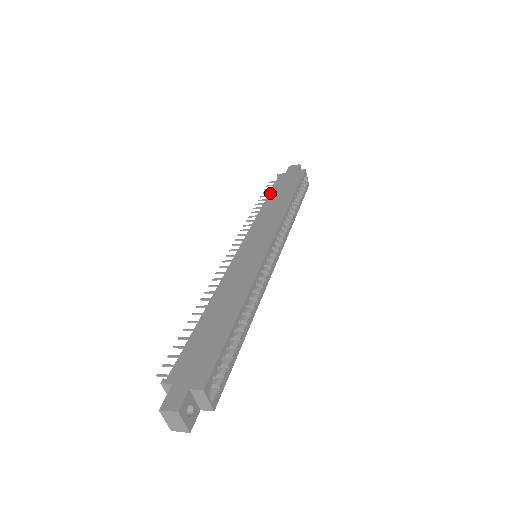
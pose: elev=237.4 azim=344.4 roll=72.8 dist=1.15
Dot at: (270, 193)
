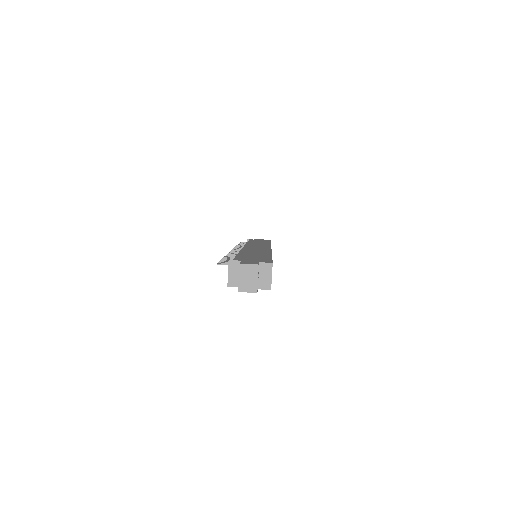
Dot at: (249, 241)
